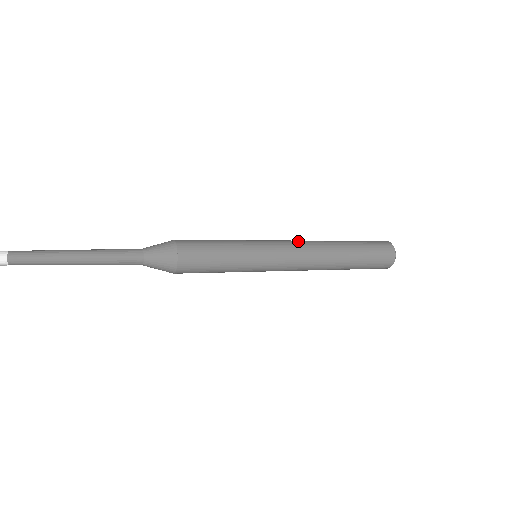
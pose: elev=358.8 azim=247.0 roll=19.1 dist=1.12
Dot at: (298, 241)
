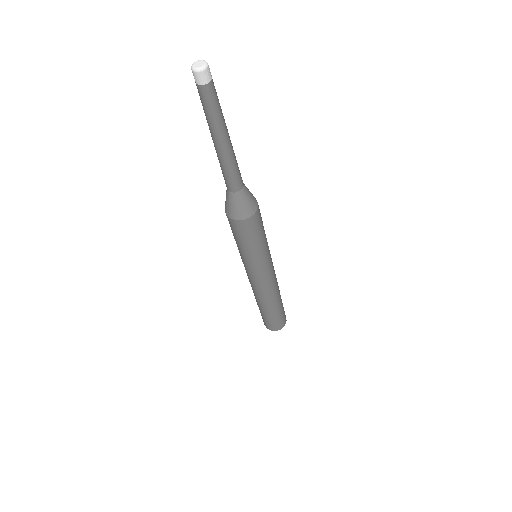
Dot at: occluded
